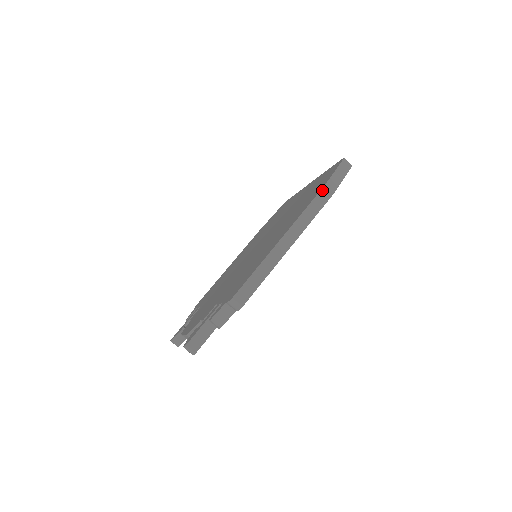
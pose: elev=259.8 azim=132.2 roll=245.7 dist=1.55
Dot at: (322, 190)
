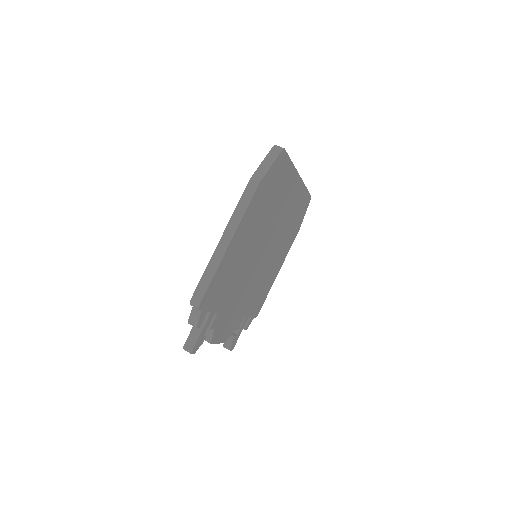
Dot at: (248, 184)
